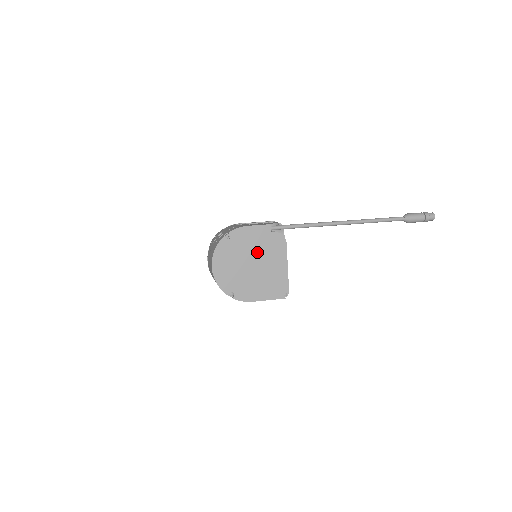
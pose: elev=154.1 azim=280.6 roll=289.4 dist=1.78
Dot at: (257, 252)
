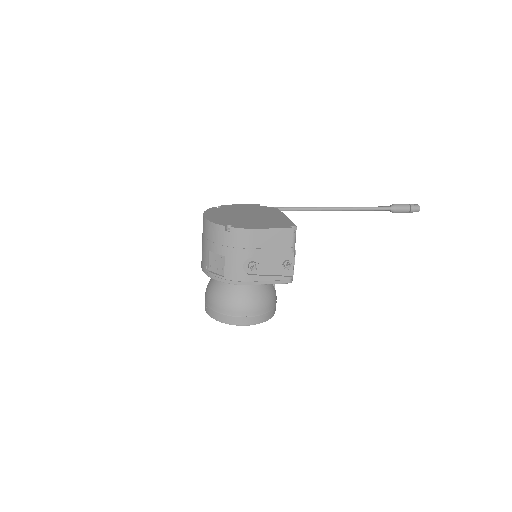
Dot at: (251, 212)
